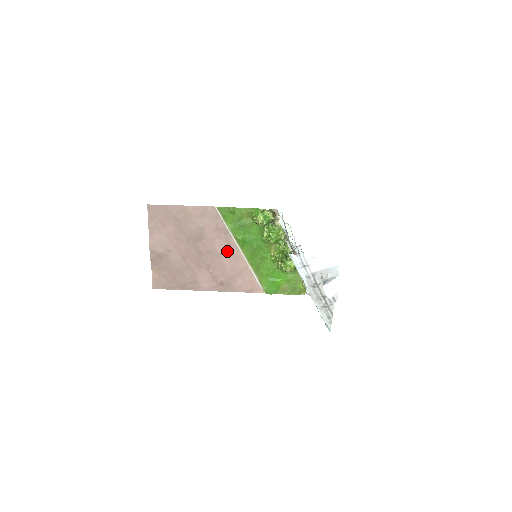
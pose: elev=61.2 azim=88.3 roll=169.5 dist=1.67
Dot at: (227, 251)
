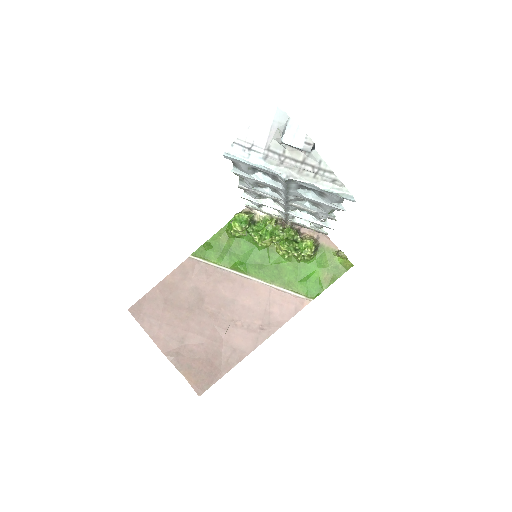
Dot at: (237, 290)
